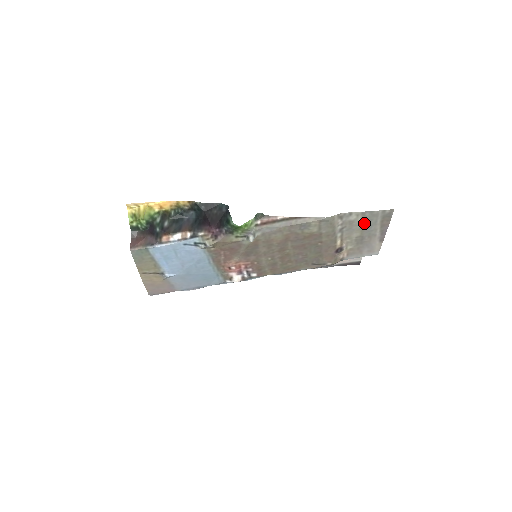
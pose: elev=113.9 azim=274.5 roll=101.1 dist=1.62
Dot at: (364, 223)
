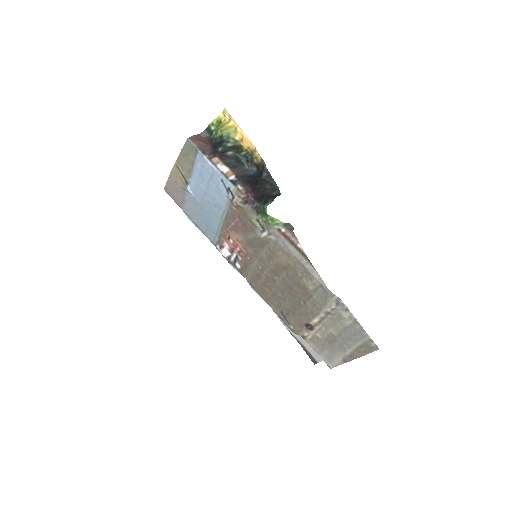
Dot at: (348, 330)
